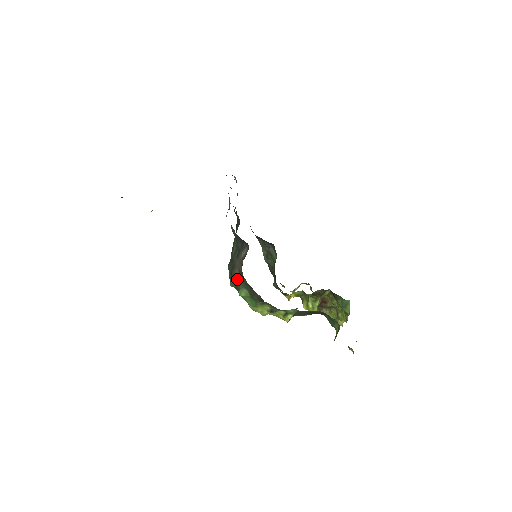
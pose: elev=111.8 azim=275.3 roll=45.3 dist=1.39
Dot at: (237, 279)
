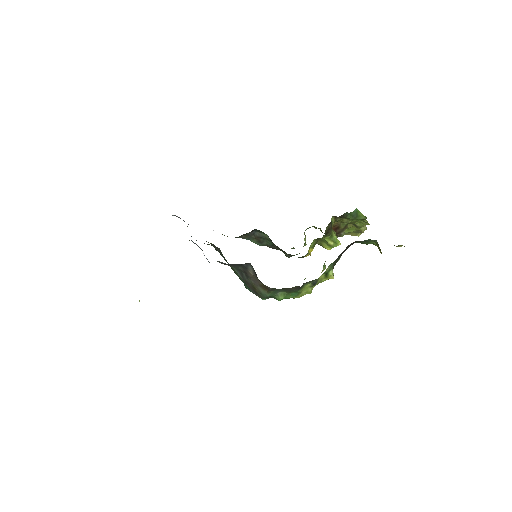
Dot at: (266, 293)
